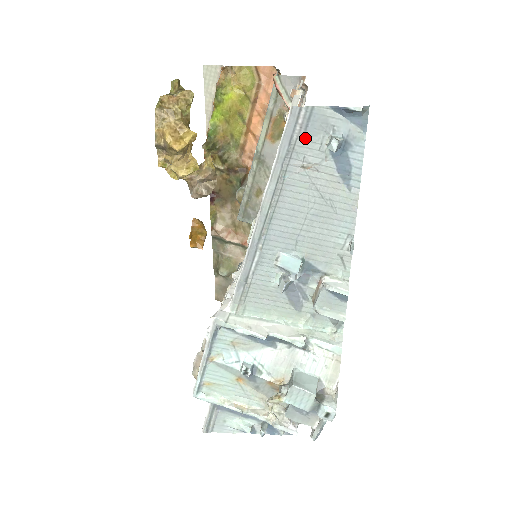
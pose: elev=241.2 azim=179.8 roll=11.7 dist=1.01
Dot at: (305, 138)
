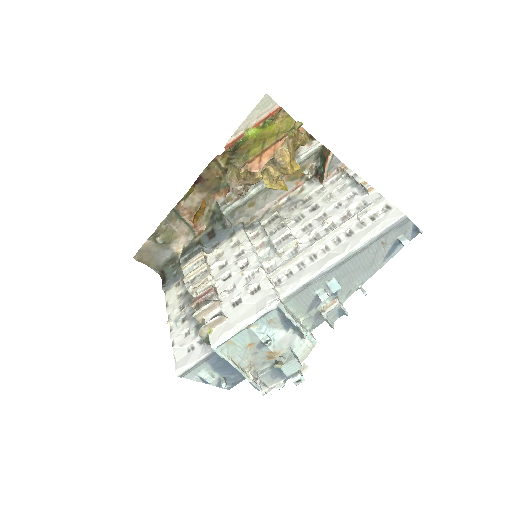
Dot at: (395, 231)
